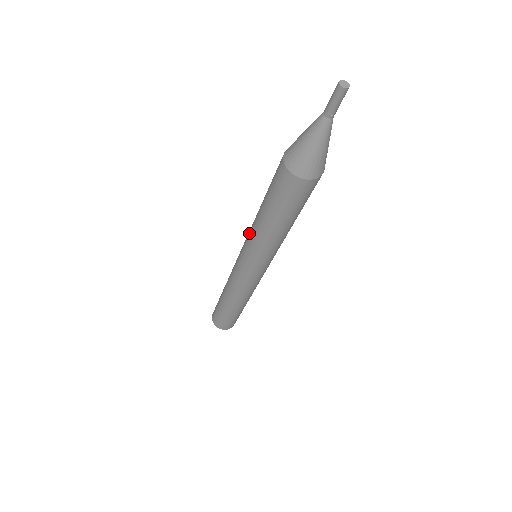
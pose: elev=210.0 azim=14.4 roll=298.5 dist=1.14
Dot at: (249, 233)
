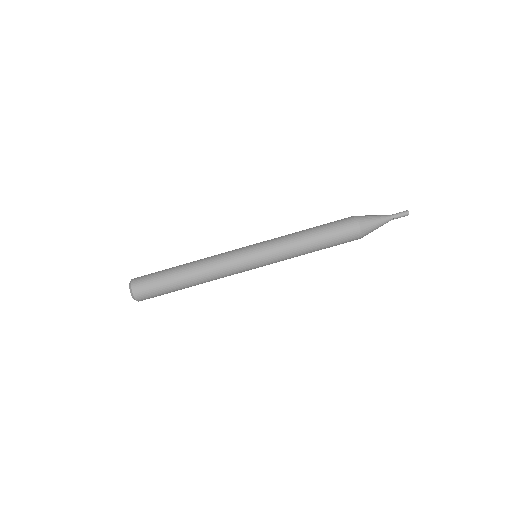
Dot at: occluded
